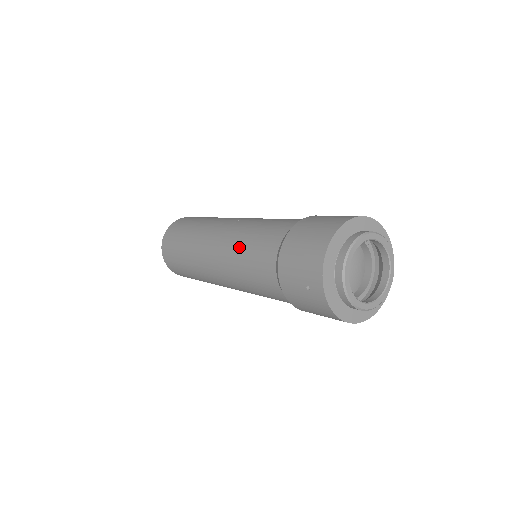
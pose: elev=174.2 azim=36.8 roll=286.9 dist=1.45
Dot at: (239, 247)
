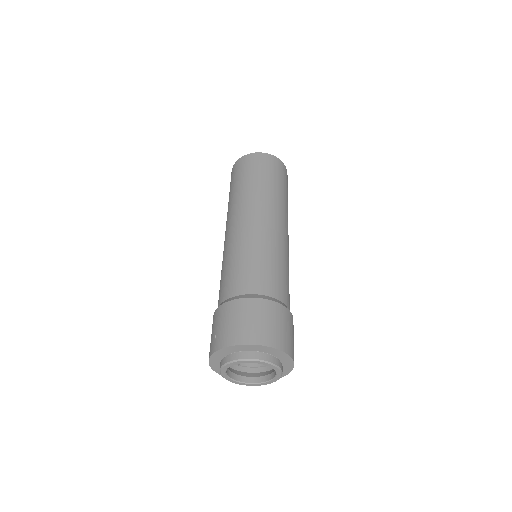
Dot at: (242, 251)
